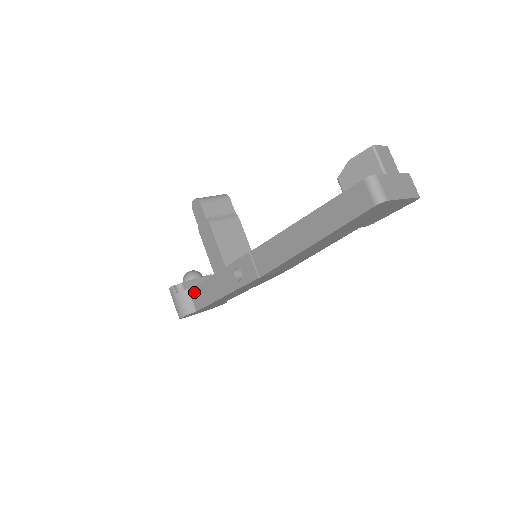
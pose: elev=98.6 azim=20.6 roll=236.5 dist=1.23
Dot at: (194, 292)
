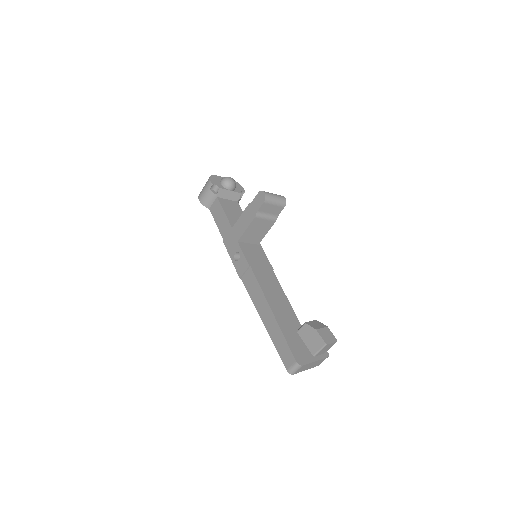
Dot at: (218, 204)
